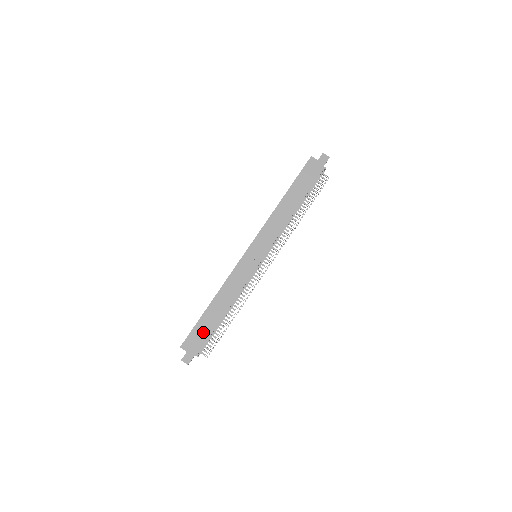
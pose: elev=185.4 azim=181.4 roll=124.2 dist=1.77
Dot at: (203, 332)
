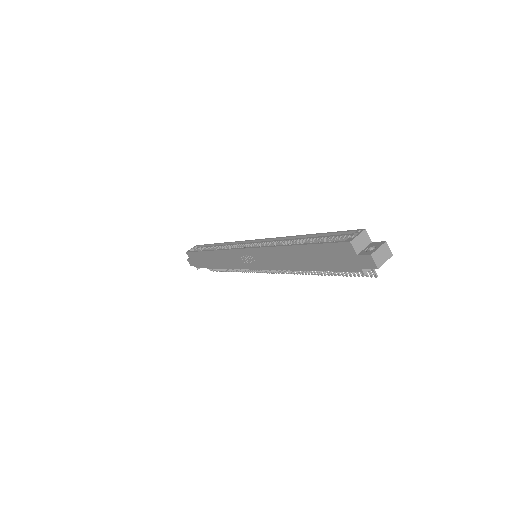
Dot at: (201, 261)
